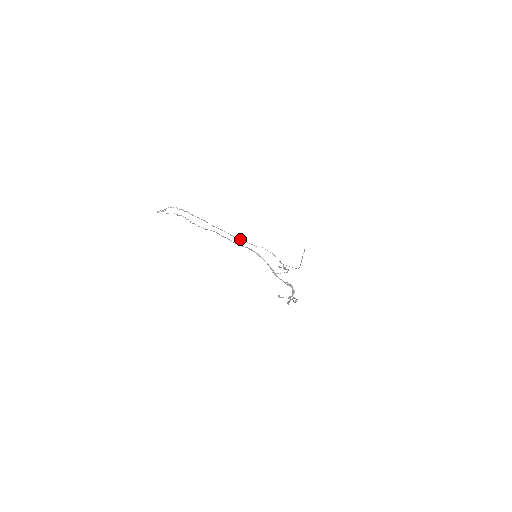
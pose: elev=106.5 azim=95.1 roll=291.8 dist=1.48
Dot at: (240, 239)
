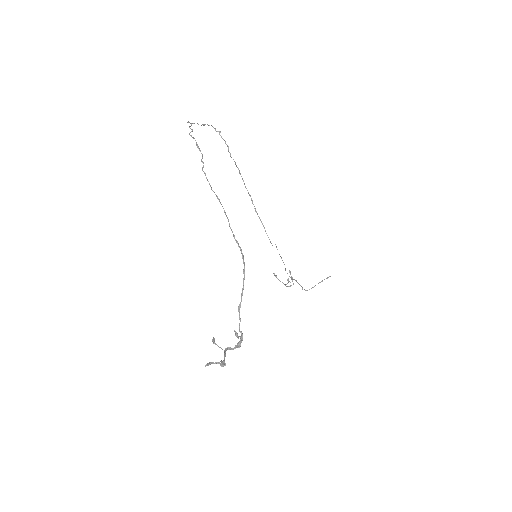
Dot at: (261, 221)
